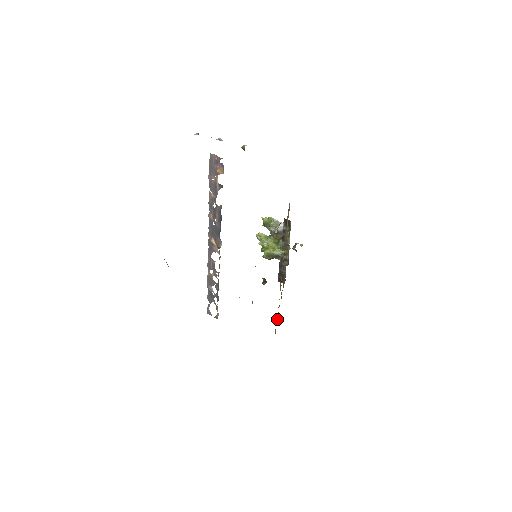
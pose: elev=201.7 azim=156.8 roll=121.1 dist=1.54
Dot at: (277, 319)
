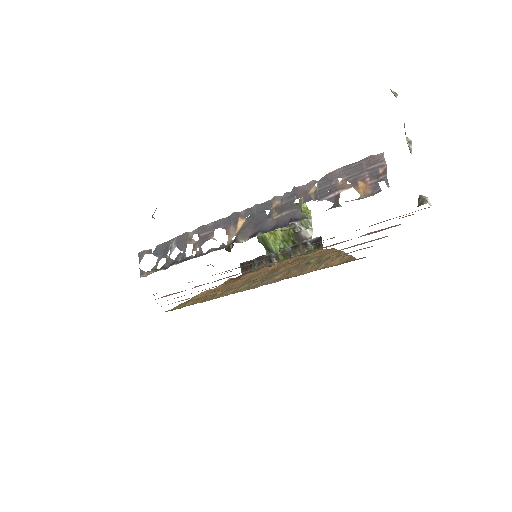
Dot at: (197, 297)
